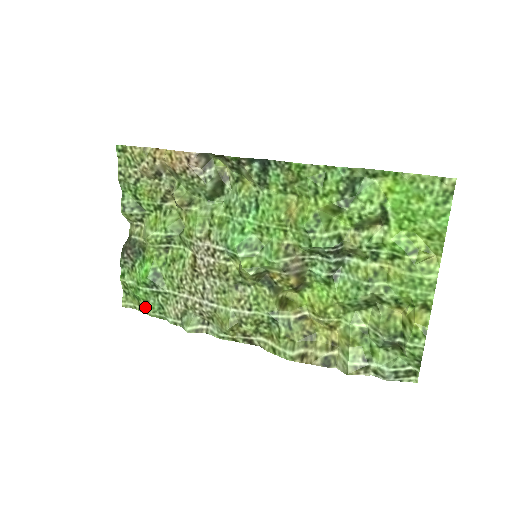
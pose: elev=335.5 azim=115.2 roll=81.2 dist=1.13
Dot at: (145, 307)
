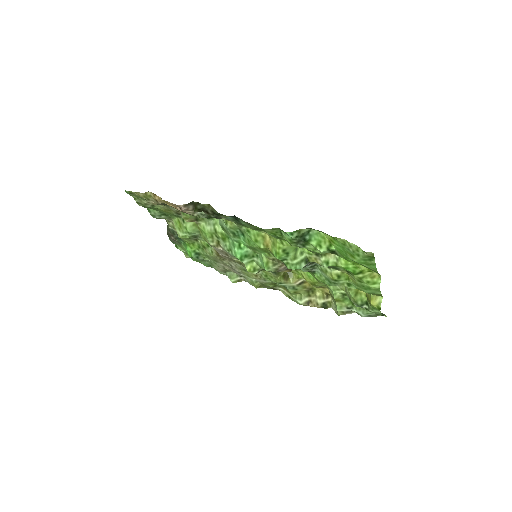
Dot at: occluded
